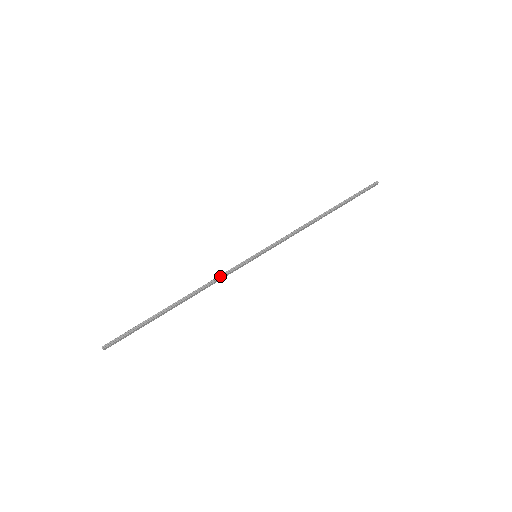
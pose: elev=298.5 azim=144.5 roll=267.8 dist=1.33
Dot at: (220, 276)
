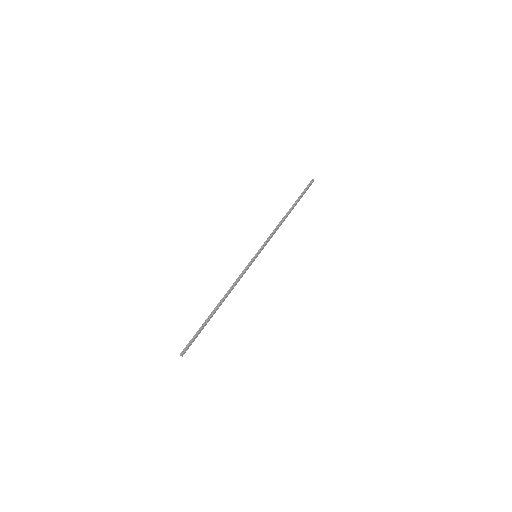
Dot at: (238, 278)
